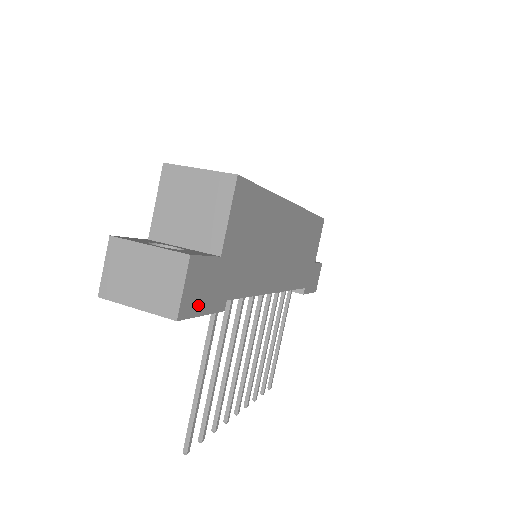
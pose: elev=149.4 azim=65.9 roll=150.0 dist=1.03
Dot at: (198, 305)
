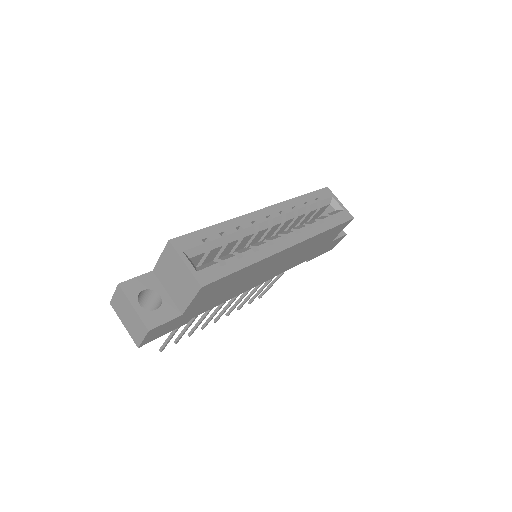
Dot at: (159, 335)
